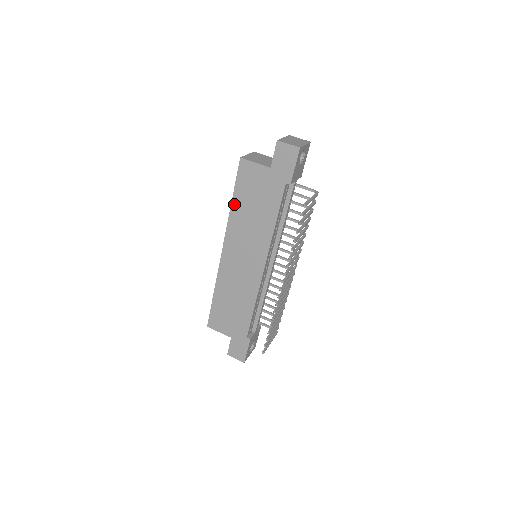
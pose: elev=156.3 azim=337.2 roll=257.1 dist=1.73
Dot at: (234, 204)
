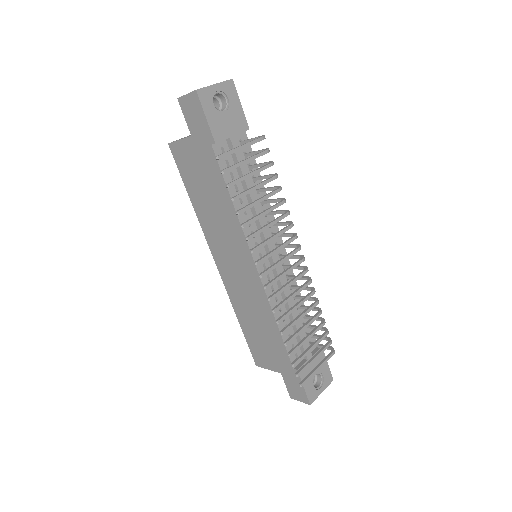
Dot at: (193, 202)
